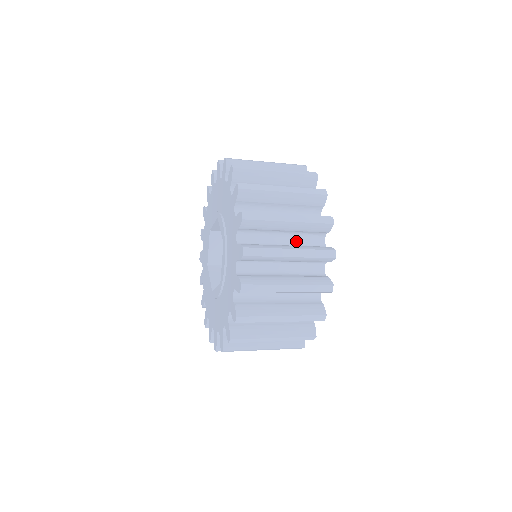
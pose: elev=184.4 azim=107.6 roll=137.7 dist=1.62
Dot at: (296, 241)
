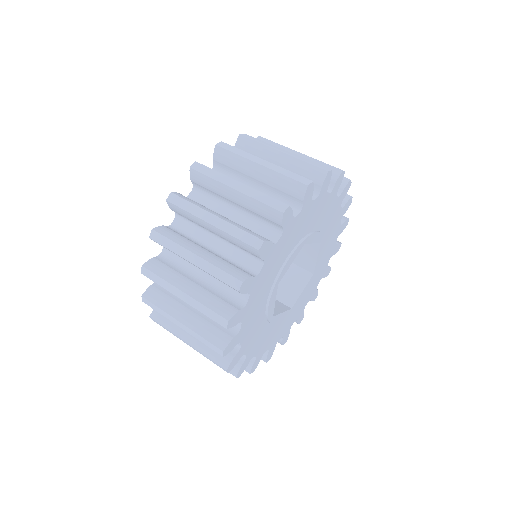
Dot at: (217, 281)
